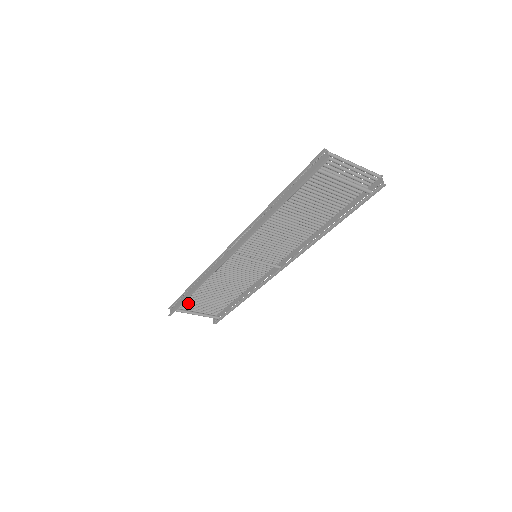
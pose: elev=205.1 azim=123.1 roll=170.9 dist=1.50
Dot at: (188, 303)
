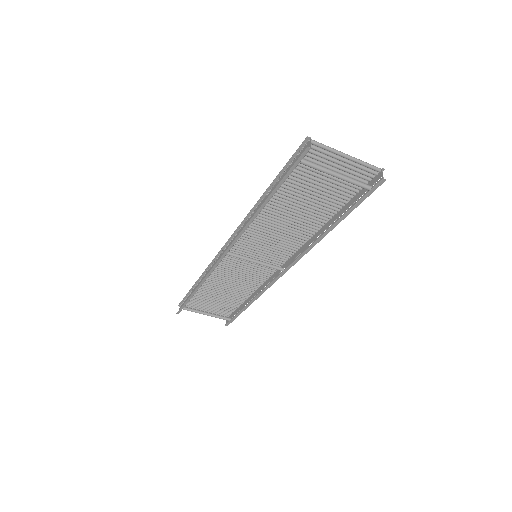
Dot at: (196, 302)
